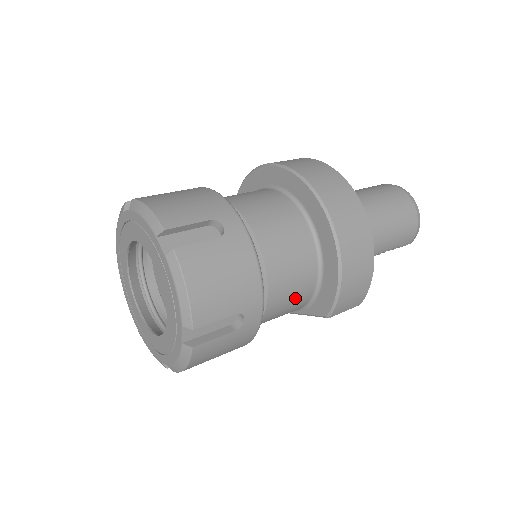
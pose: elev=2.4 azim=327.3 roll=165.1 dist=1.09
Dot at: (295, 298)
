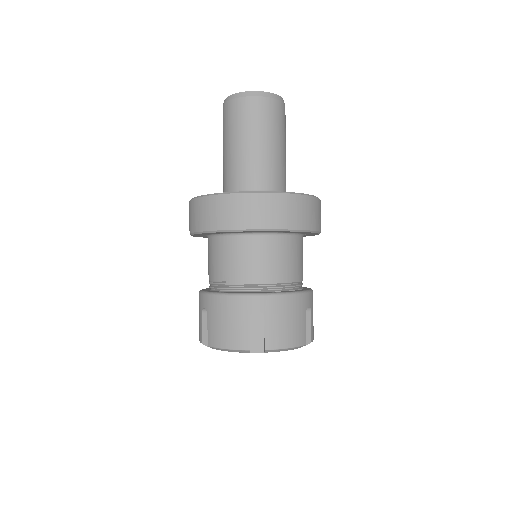
Dot at: occluded
